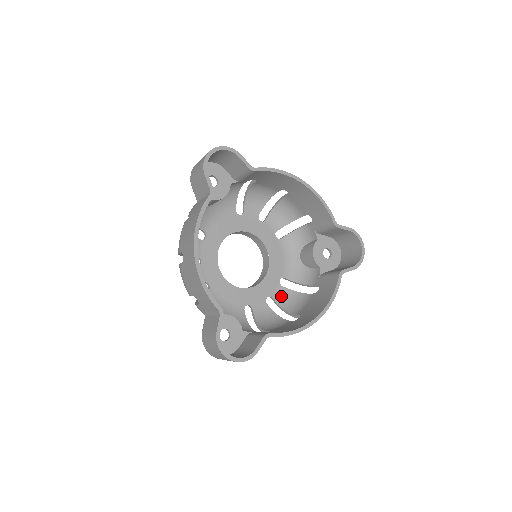
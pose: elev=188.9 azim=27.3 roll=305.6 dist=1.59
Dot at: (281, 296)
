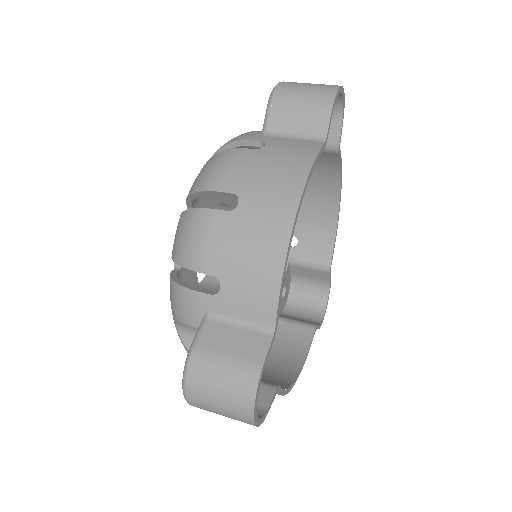
Dot at: occluded
